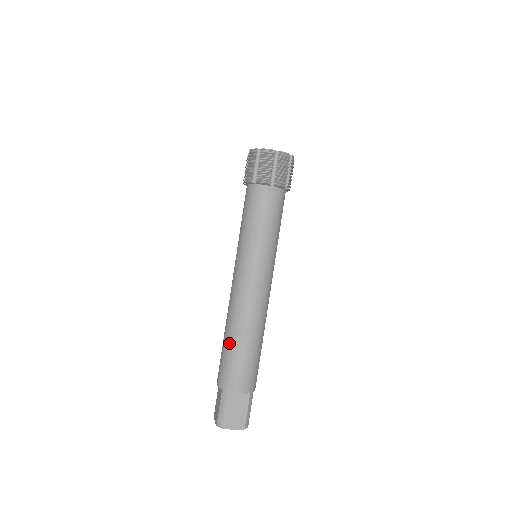
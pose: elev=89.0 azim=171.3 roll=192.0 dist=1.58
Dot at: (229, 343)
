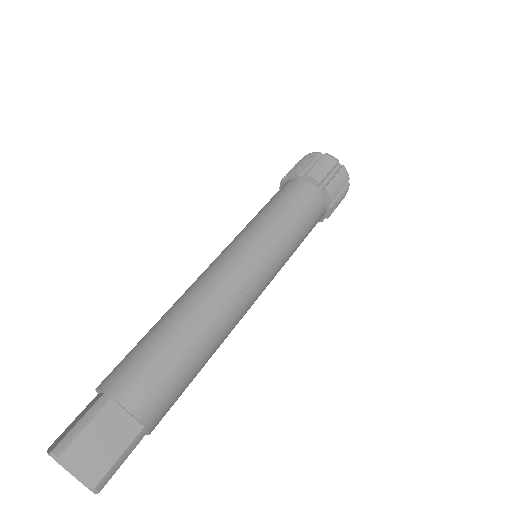
Dot at: (162, 328)
